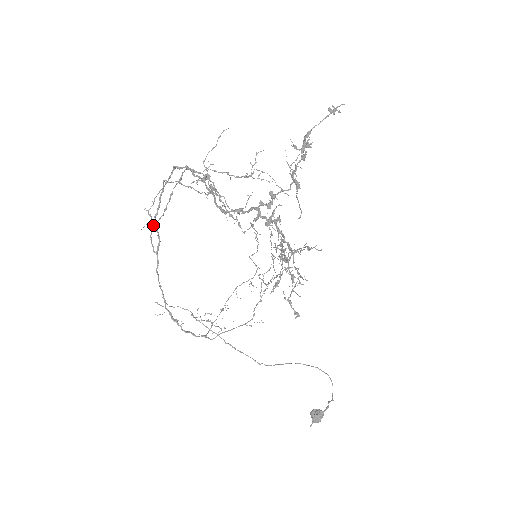
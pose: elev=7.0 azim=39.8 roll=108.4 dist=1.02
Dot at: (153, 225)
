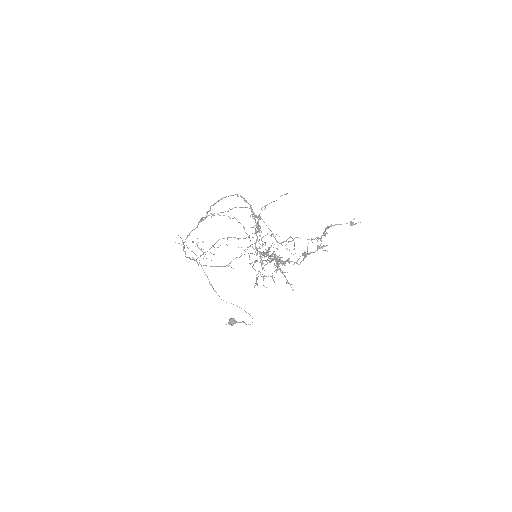
Dot at: occluded
